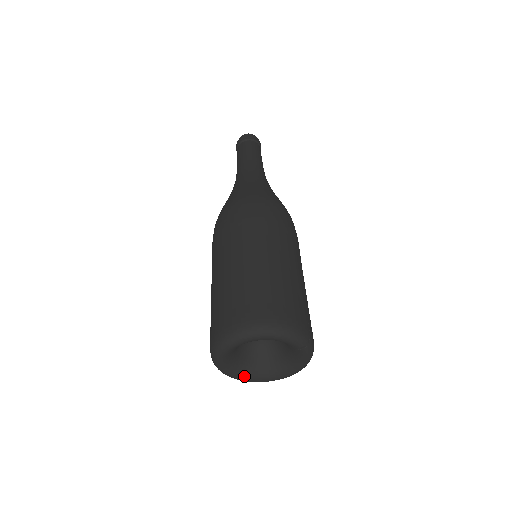
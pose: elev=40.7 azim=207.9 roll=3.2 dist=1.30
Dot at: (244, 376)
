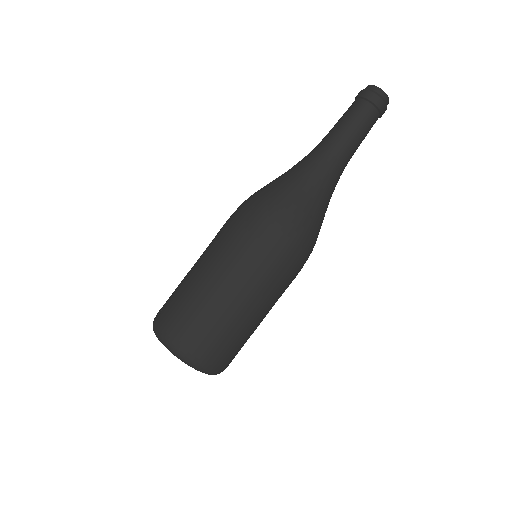
Dot at: occluded
